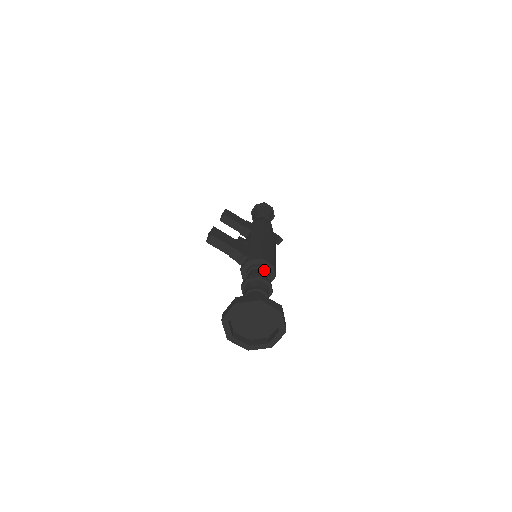
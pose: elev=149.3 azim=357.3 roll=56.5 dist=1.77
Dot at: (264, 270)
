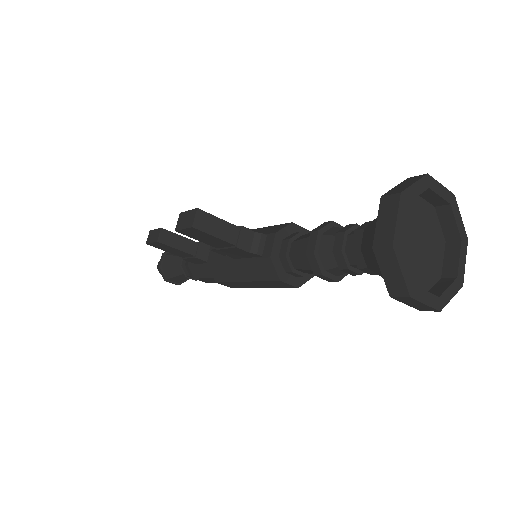
Dot at: occluded
